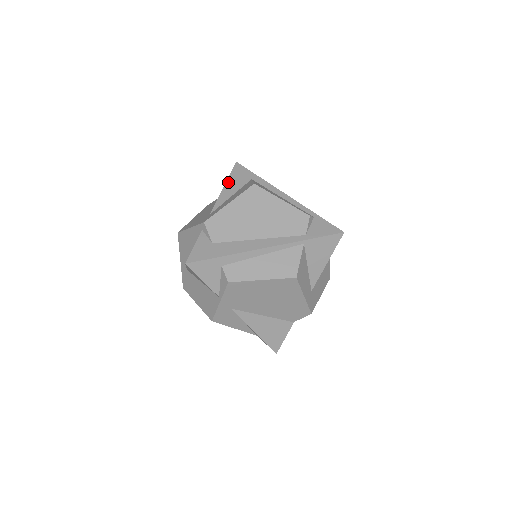
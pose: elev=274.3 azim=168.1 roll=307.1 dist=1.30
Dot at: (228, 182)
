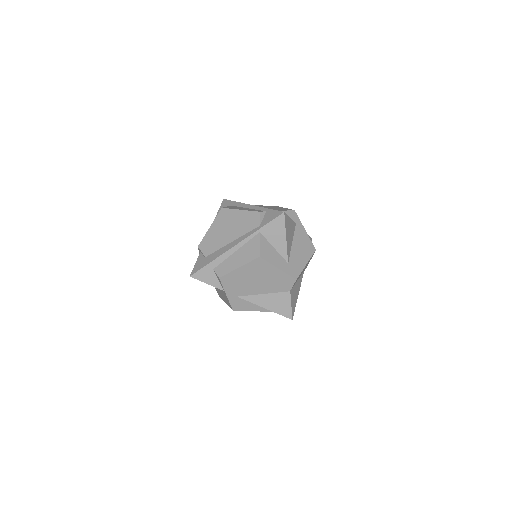
Dot at: occluded
